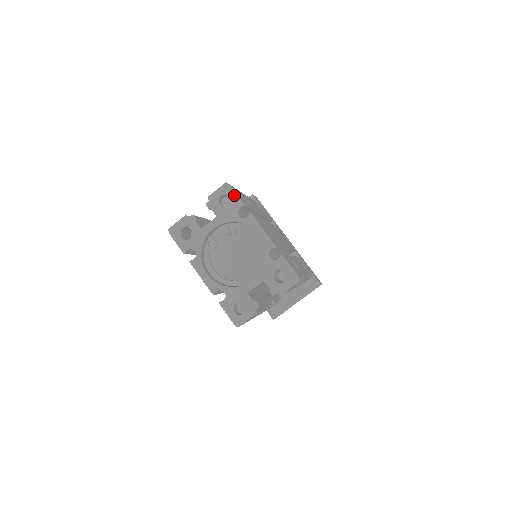
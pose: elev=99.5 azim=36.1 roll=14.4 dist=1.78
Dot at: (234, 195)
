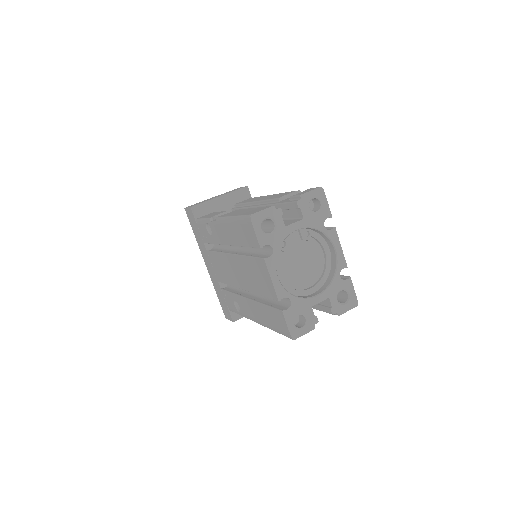
Dot at: (325, 203)
